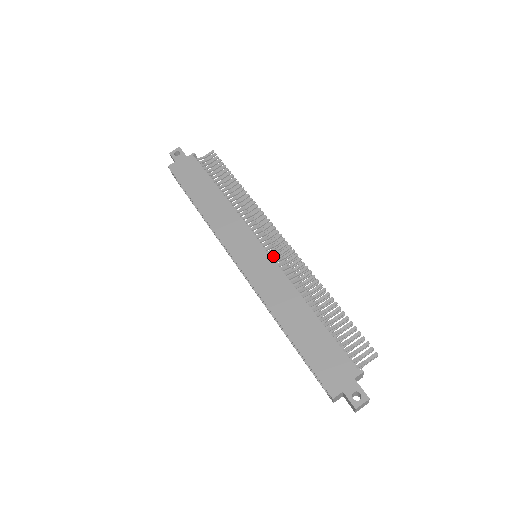
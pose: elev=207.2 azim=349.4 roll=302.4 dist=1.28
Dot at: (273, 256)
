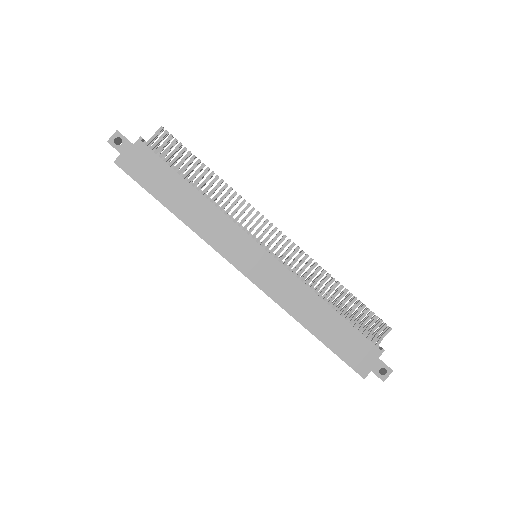
Dot at: (276, 255)
